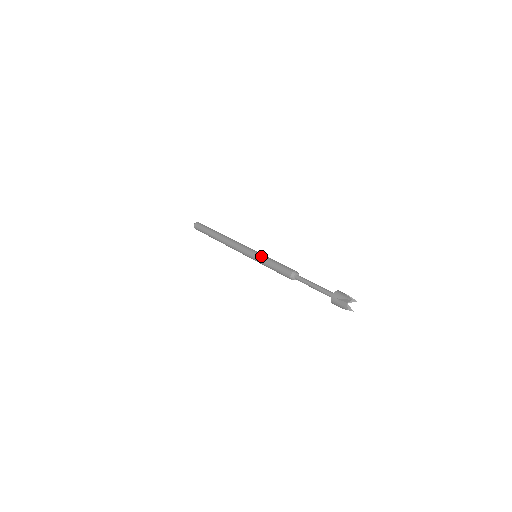
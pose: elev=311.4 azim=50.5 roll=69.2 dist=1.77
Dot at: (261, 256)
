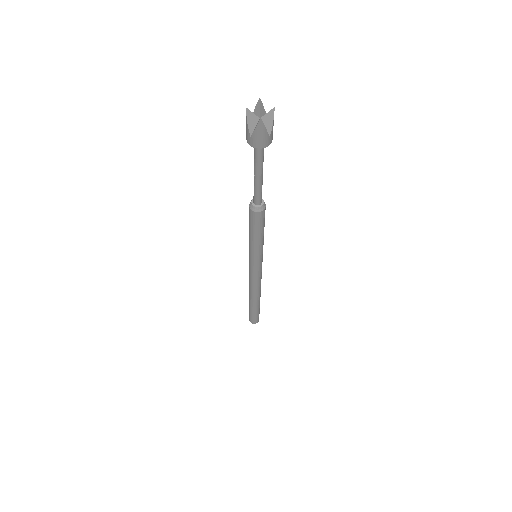
Dot at: occluded
